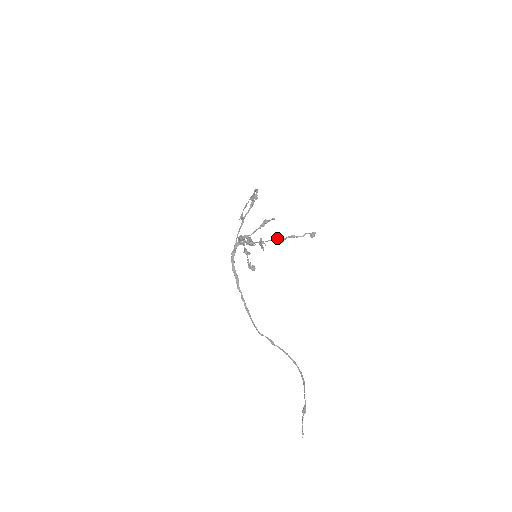
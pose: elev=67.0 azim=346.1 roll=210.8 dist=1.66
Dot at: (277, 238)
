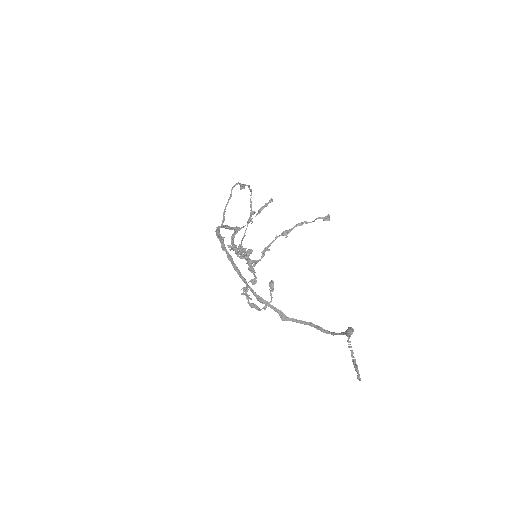
Dot at: (282, 232)
